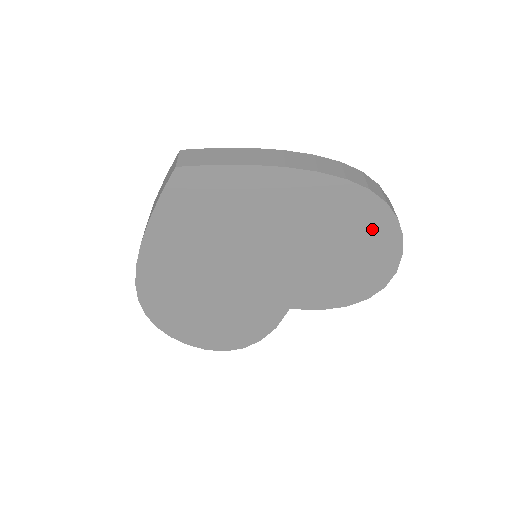
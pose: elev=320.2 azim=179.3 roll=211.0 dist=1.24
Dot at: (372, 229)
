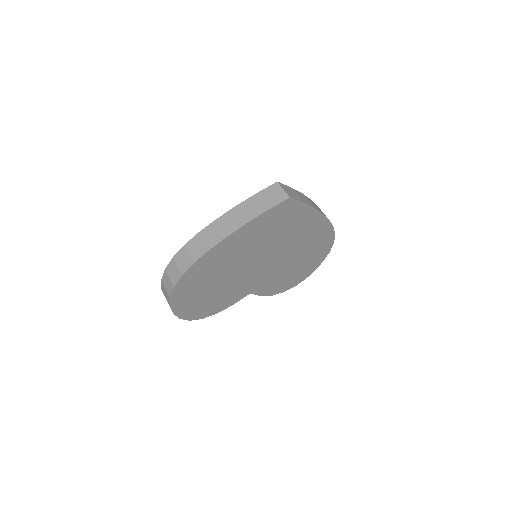
Dot at: (319, 254)
